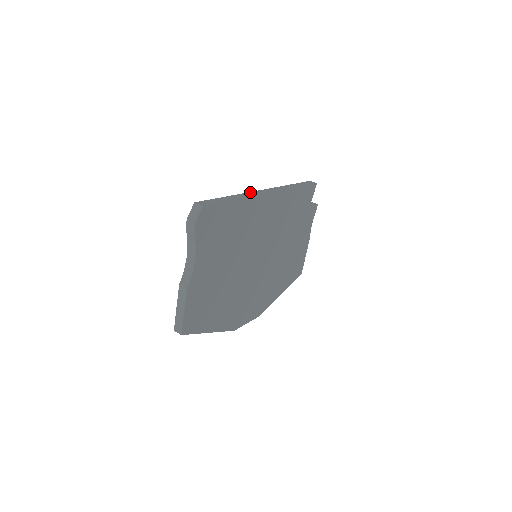
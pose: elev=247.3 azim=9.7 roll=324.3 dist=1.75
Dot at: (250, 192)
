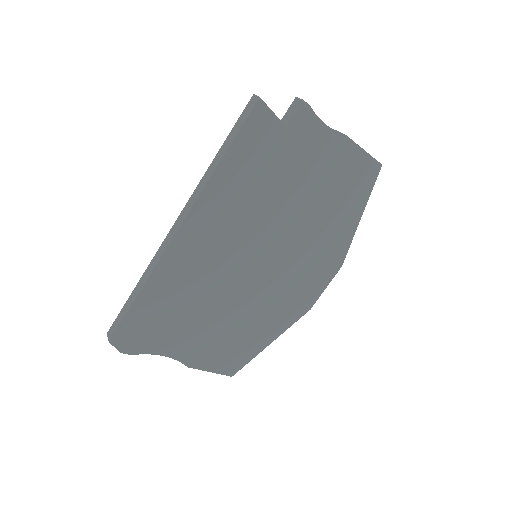
Dot at: (159, 249)
